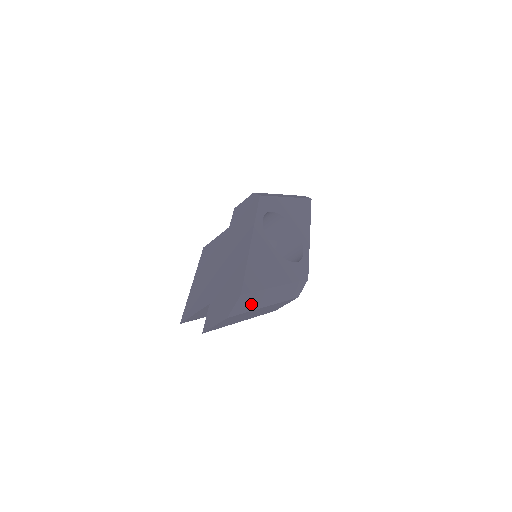
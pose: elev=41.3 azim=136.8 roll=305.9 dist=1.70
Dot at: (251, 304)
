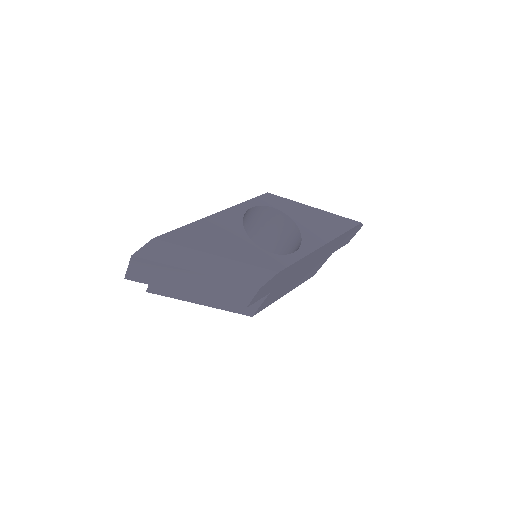
Dot at: (171, 257)
